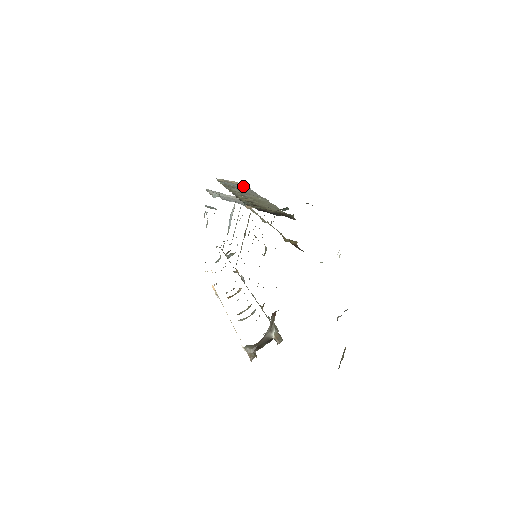
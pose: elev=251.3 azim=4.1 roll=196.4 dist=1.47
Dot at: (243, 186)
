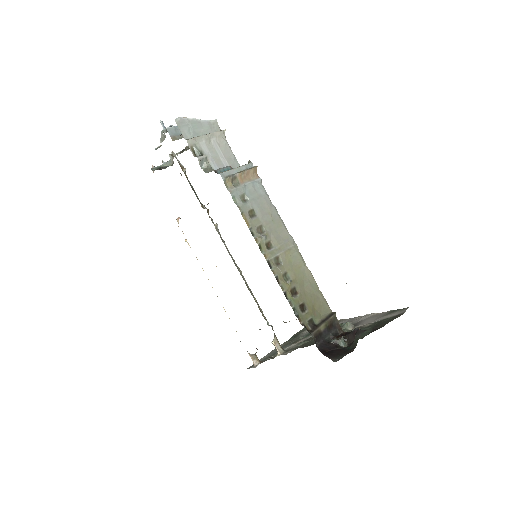
Dot at: (255, 185)
